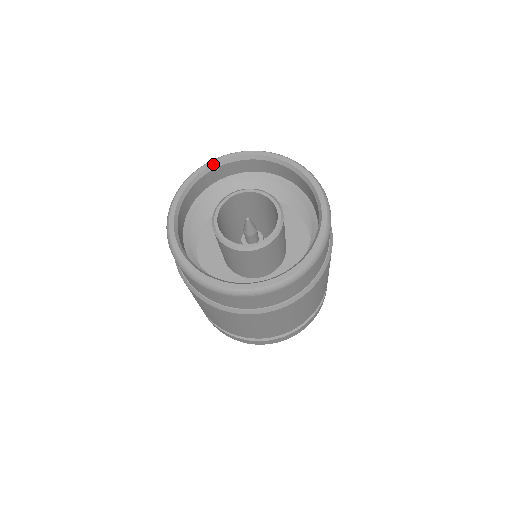
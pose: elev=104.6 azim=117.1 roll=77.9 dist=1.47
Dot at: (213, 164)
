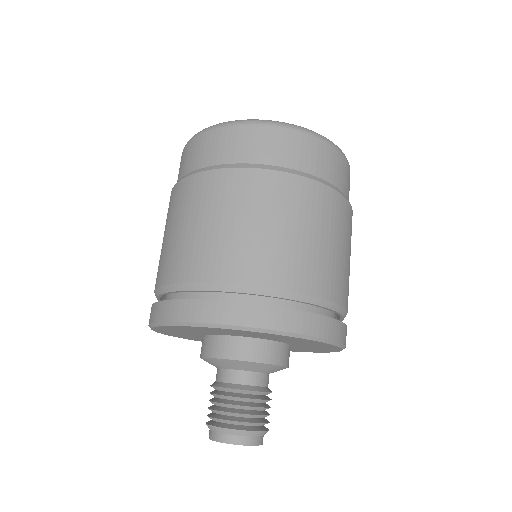
Dot at: occluded
